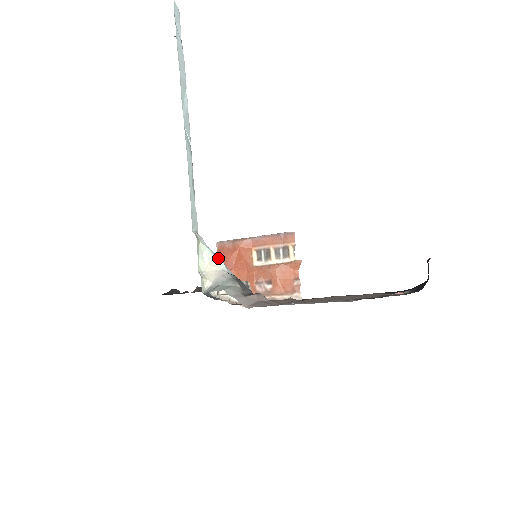
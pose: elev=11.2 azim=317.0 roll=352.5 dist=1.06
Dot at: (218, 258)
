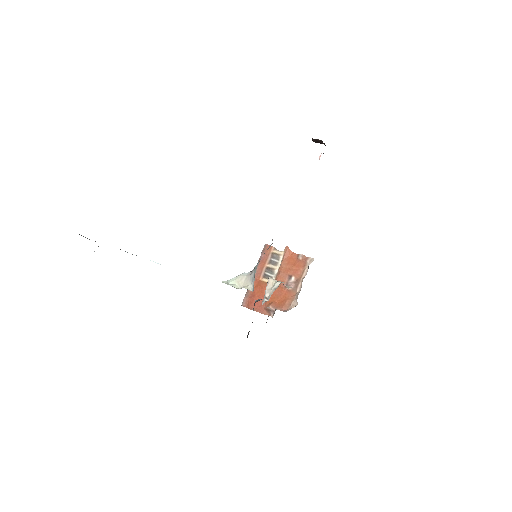
Dot at: (239, 275)
